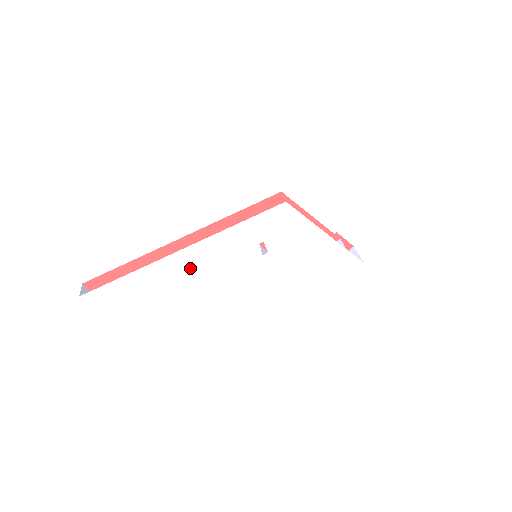
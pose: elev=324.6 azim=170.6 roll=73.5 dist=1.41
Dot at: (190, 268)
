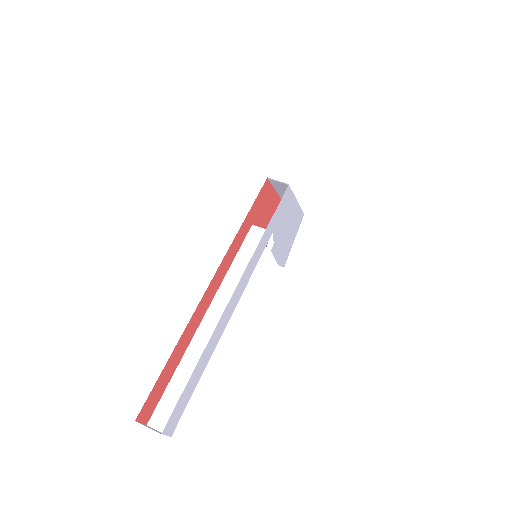
Dot at: (236, 305)
